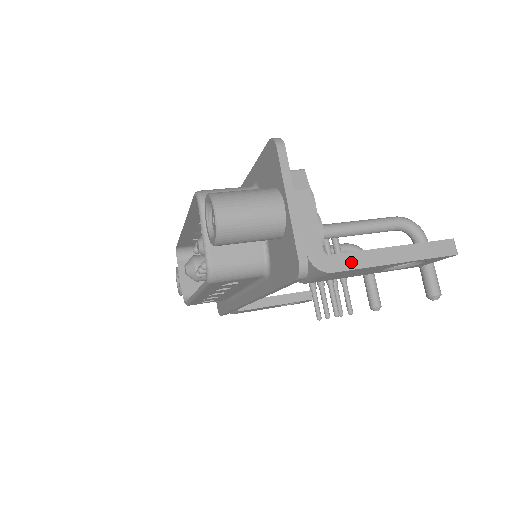
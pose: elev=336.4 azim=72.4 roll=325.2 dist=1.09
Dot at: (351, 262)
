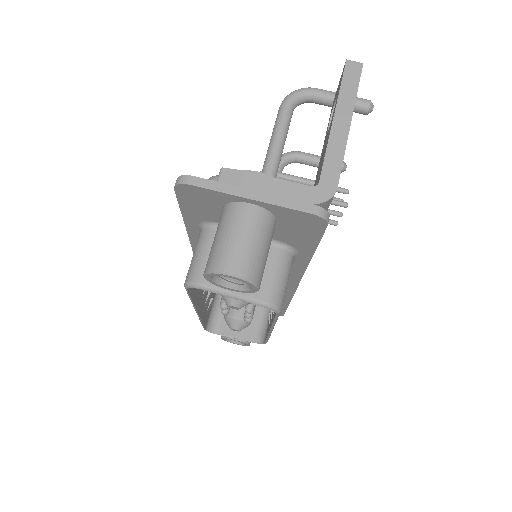
Dot at: (334, 165)
